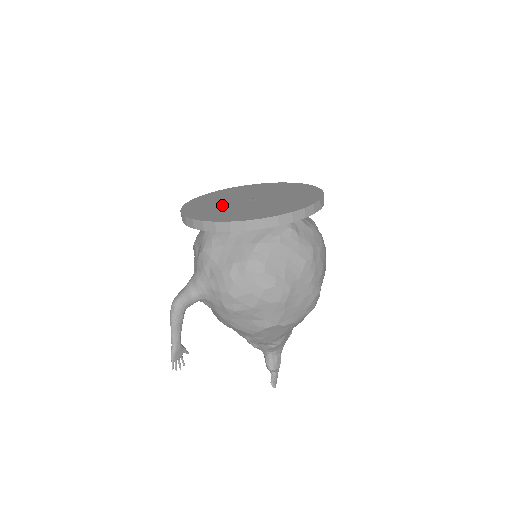
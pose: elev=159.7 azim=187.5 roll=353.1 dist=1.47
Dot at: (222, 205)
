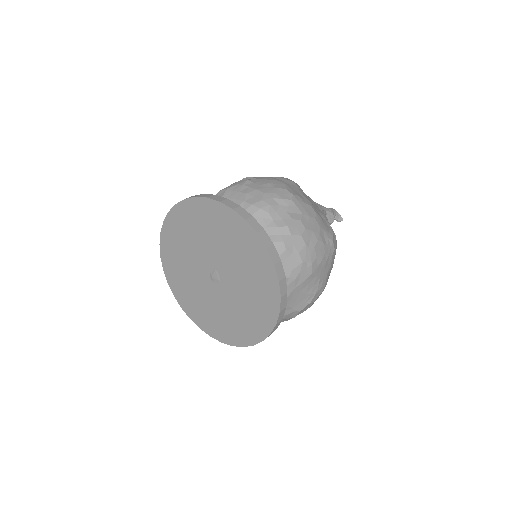
Dot at: (208, 300)
